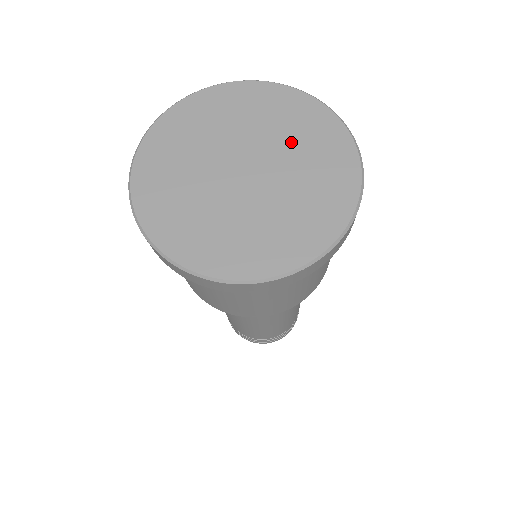
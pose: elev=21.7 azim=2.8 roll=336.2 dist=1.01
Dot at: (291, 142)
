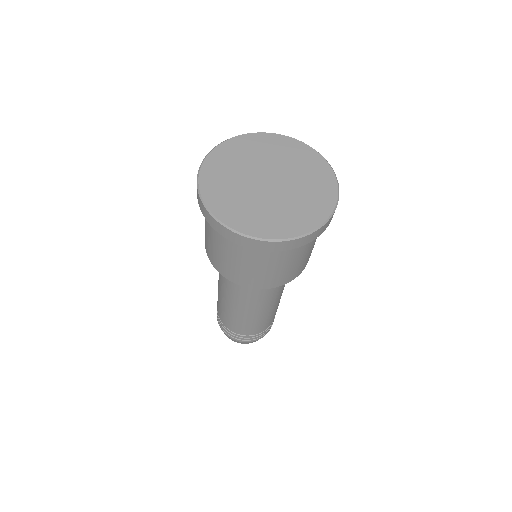
Dot at: (277, 158)
